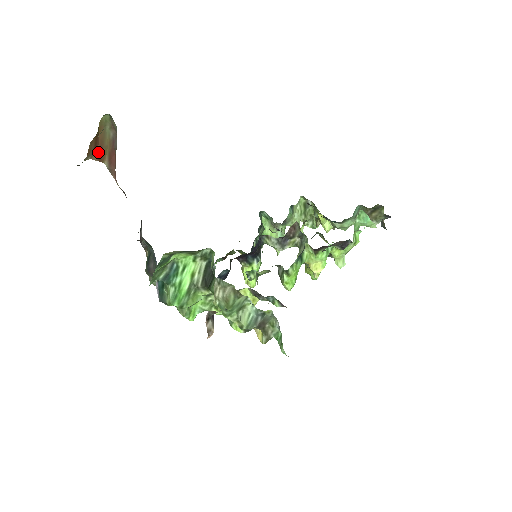
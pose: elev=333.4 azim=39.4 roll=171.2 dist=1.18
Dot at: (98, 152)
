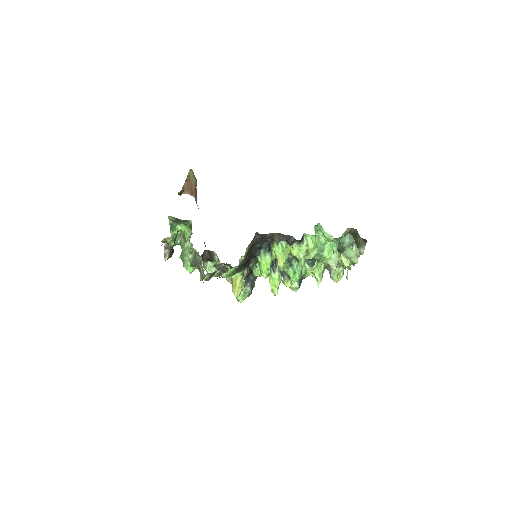
Dot at: (190, 190)
